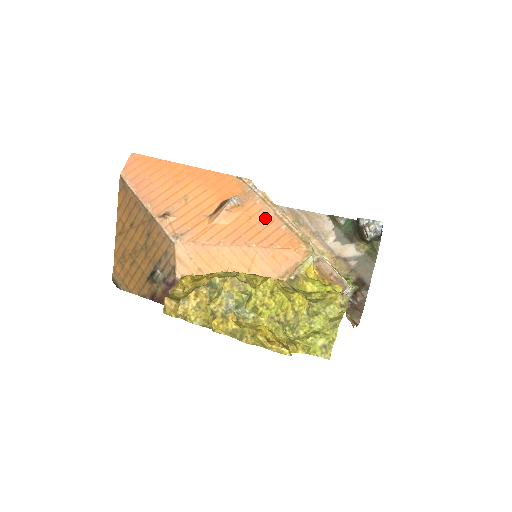
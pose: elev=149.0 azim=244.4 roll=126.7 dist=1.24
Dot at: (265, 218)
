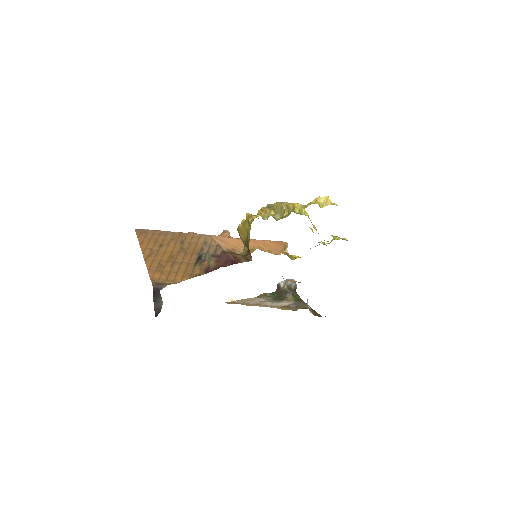
Dot at: occluded
